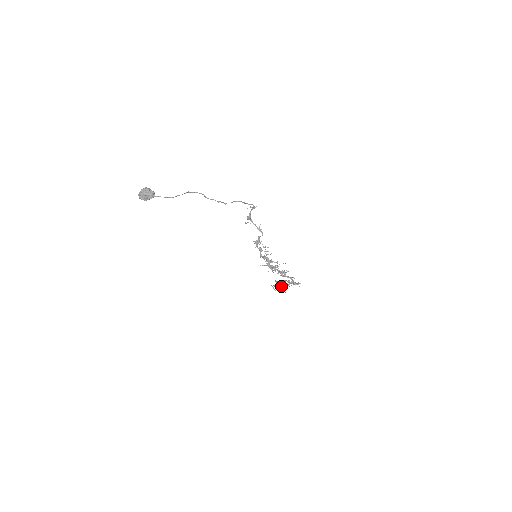
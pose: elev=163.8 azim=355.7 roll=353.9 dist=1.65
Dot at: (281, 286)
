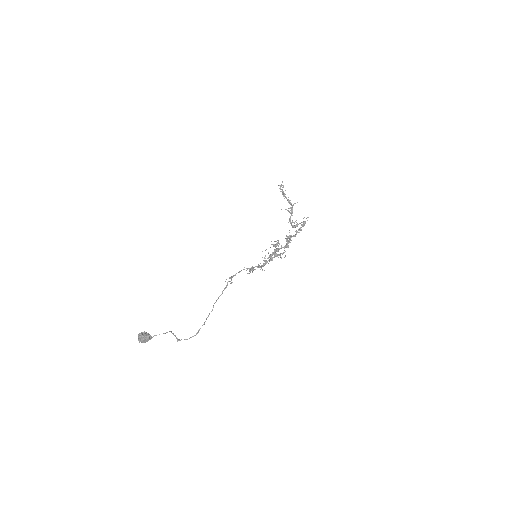
Dot at: occluded
